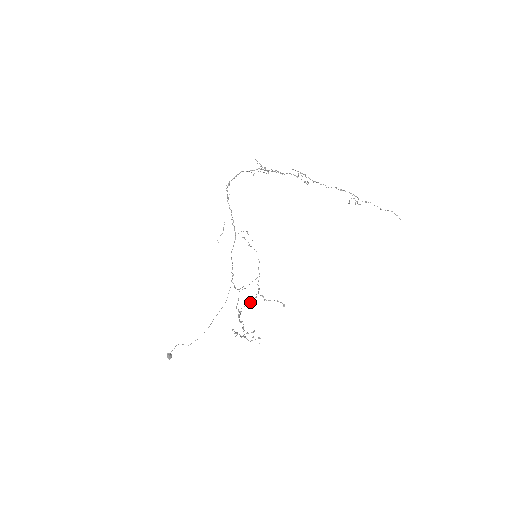
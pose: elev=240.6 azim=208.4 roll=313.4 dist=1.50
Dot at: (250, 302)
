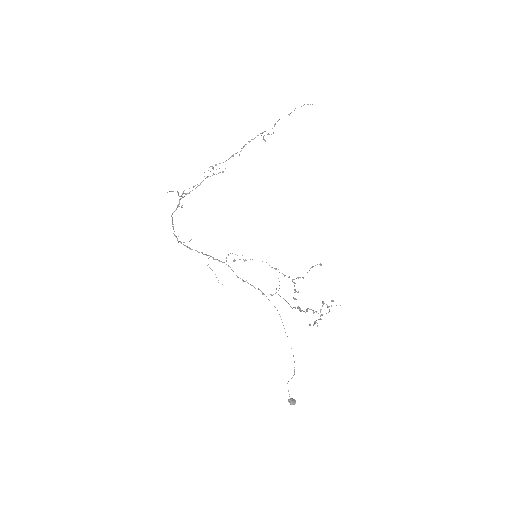
Dot at: (295, 291)
